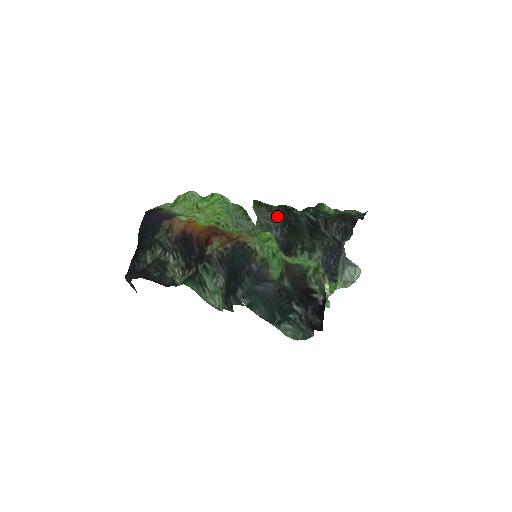
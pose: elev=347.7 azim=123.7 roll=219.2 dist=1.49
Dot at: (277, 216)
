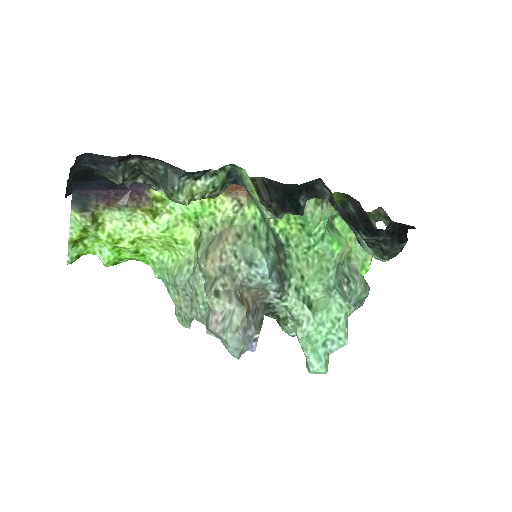
Dot at: occluded
